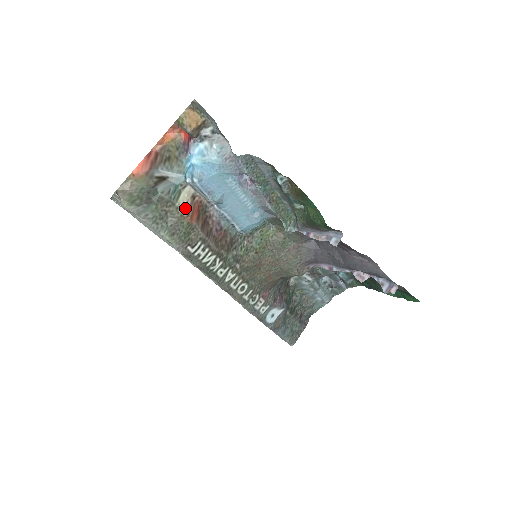
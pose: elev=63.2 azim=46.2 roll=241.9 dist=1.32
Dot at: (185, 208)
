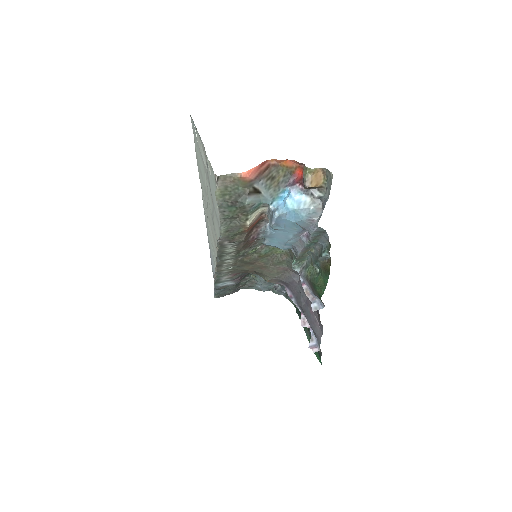
Dot at: (251, 222)
